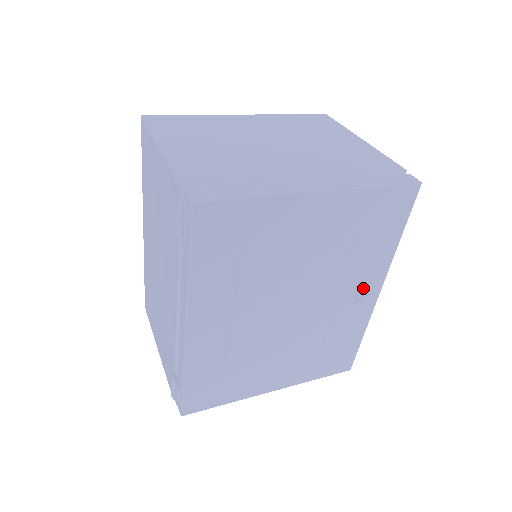
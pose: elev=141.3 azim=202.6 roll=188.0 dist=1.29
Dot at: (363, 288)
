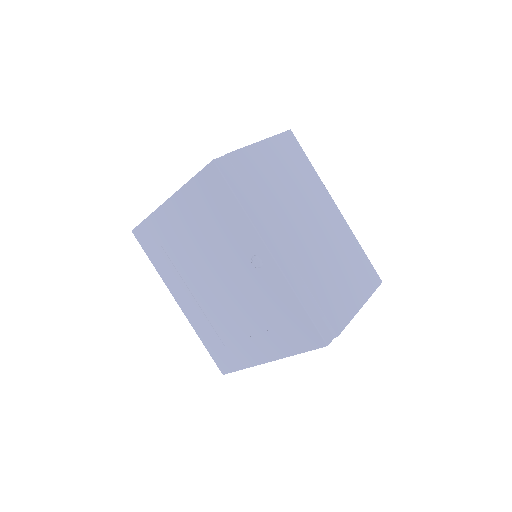
Dot at: (253, 255)
